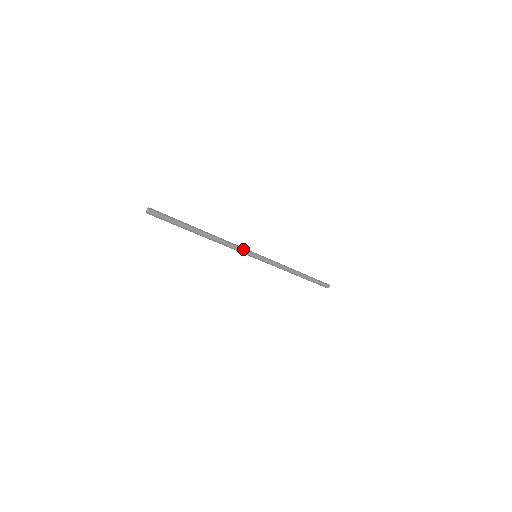
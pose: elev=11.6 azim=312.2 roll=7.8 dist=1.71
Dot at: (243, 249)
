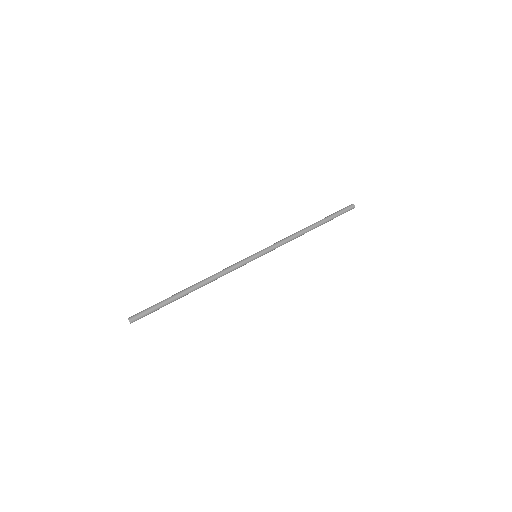
Dot at: (237, 263)
